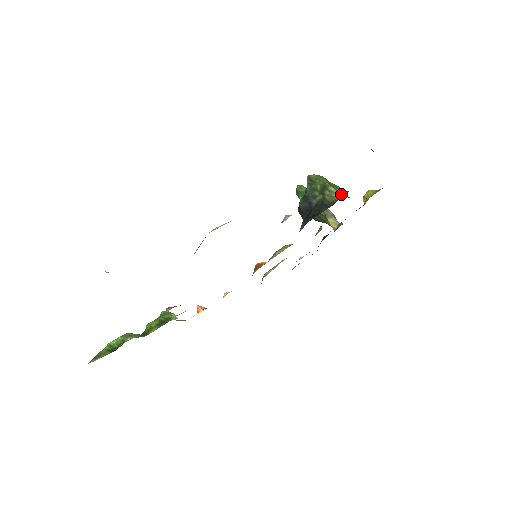
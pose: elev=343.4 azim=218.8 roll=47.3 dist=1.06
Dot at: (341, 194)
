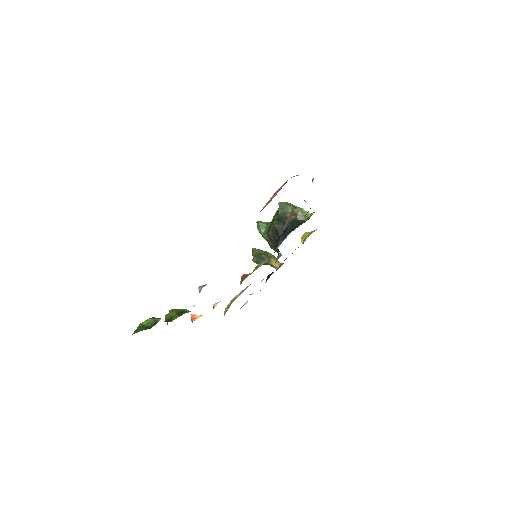
Dot at: (311, 213)
